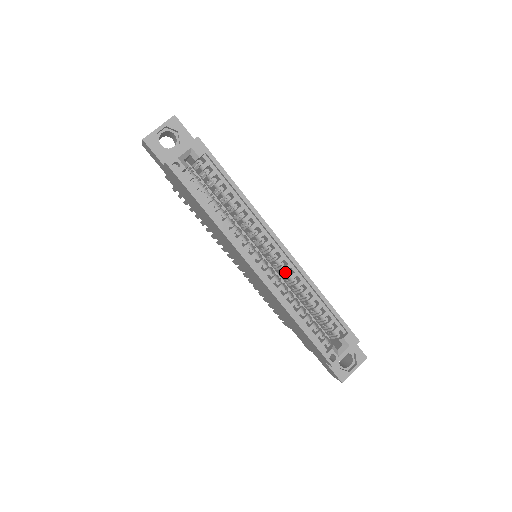
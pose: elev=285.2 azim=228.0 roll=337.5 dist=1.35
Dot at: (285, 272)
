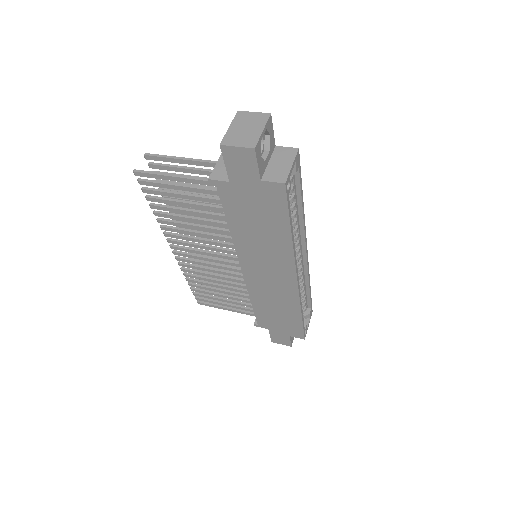
Dot at: (298, 272)
